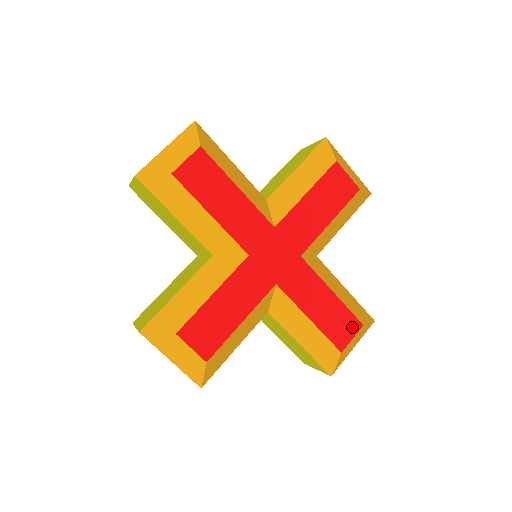
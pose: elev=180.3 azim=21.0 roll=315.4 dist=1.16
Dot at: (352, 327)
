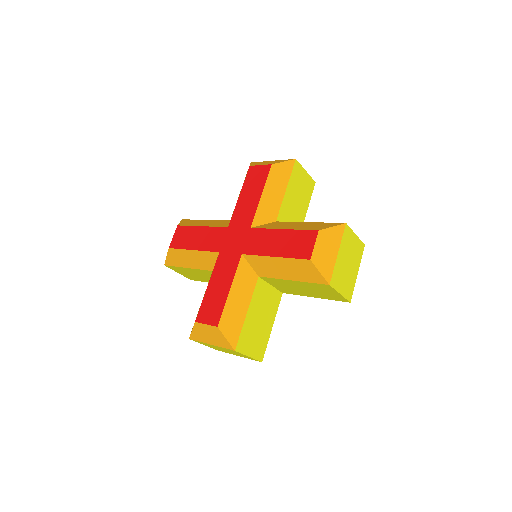
Dot at: (310, 238)
